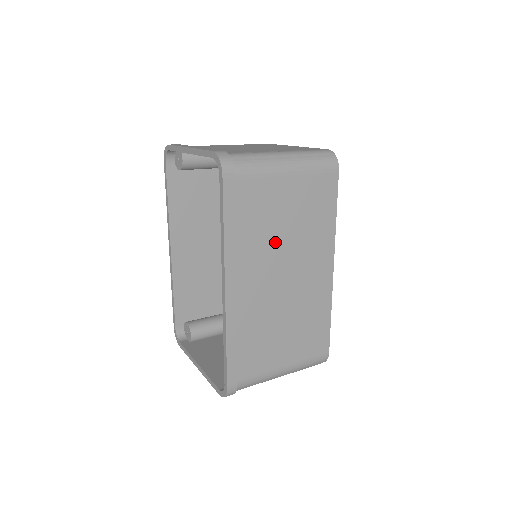
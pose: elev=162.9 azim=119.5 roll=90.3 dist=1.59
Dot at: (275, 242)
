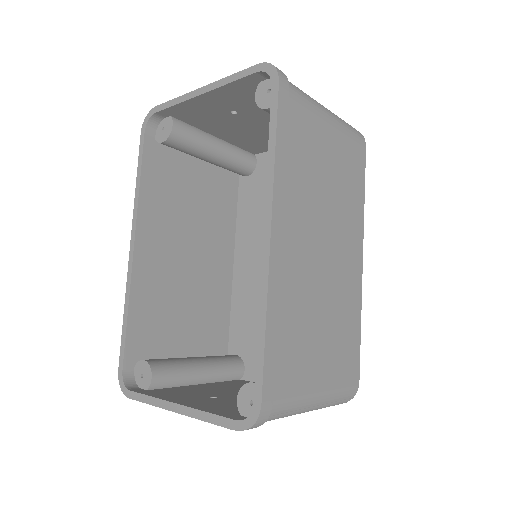
Dot at: (317, 198)
